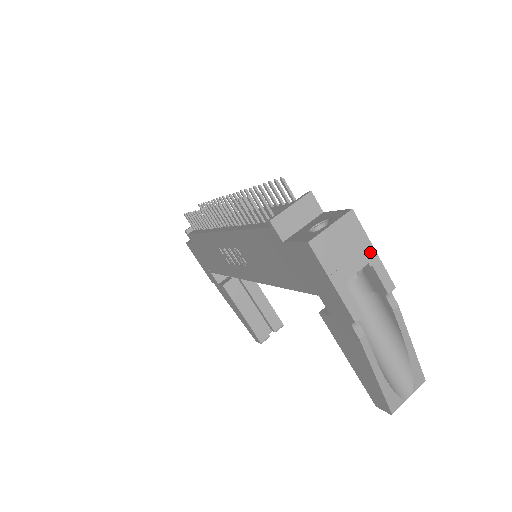
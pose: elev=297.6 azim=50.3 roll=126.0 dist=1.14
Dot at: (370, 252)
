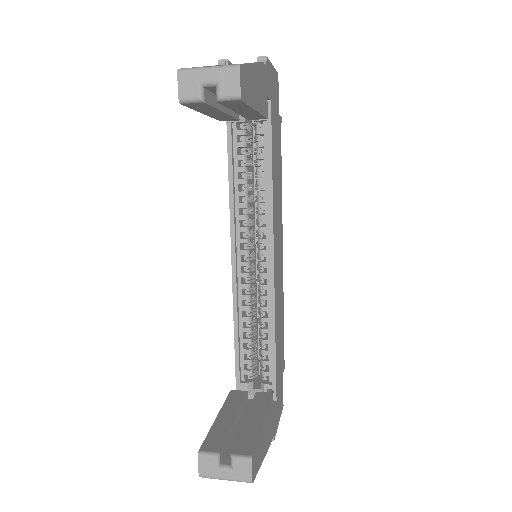
Dot at: occluded
